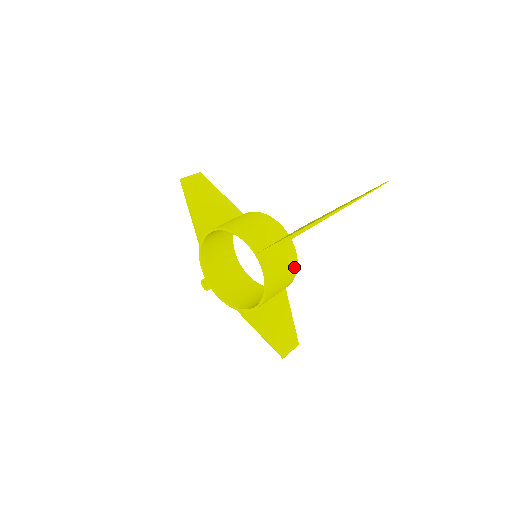
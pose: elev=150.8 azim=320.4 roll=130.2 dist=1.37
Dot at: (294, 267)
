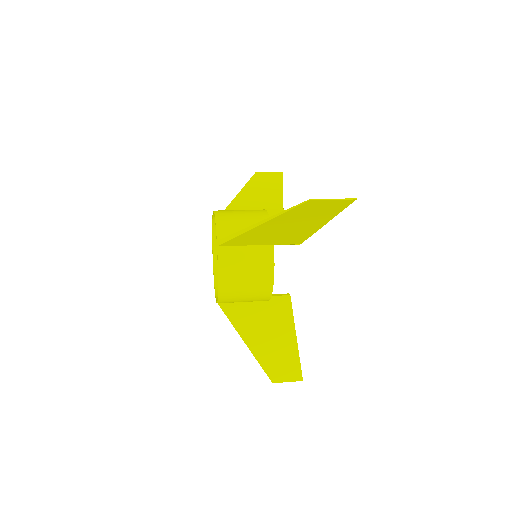
Dot at: (268, 275)
